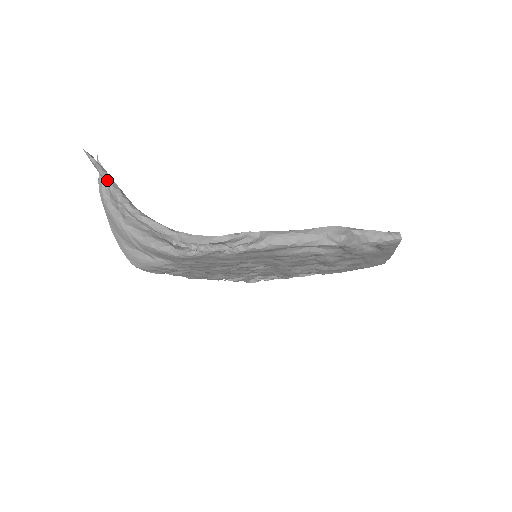
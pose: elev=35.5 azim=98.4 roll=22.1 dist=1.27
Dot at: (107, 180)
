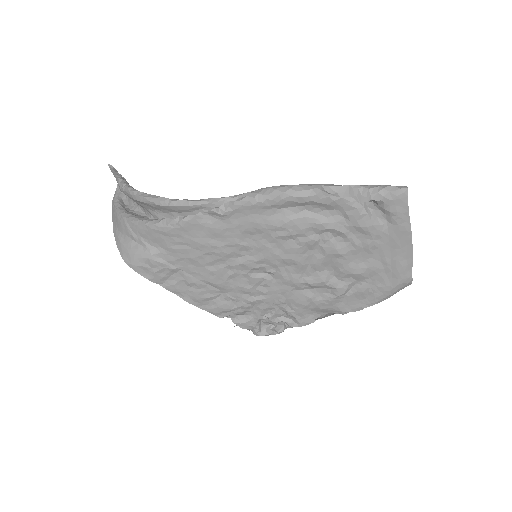
Dot at: (119, 177)
